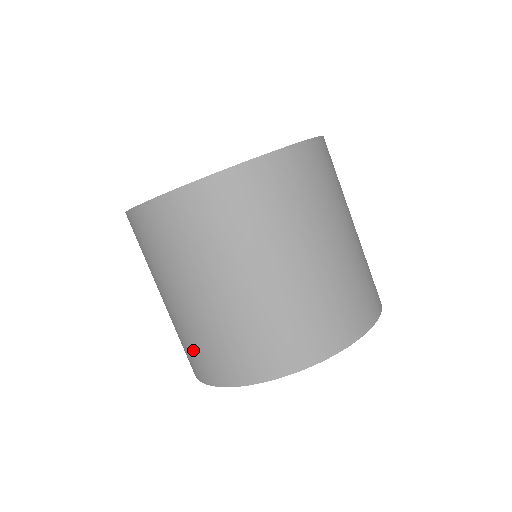
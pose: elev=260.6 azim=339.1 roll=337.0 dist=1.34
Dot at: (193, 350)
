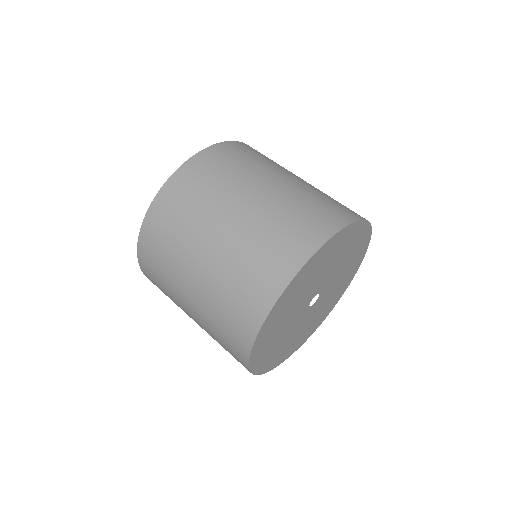
Dot at: (226, 350)
